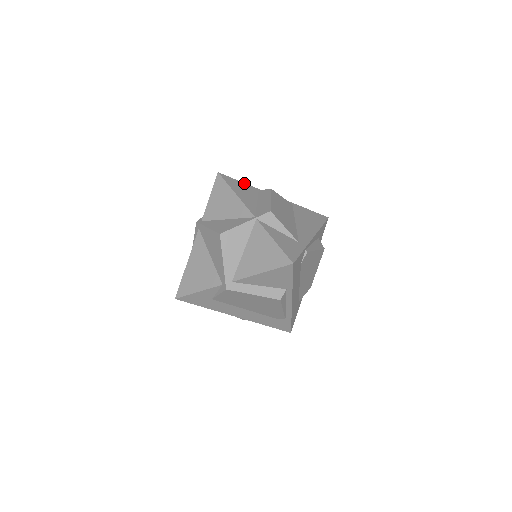
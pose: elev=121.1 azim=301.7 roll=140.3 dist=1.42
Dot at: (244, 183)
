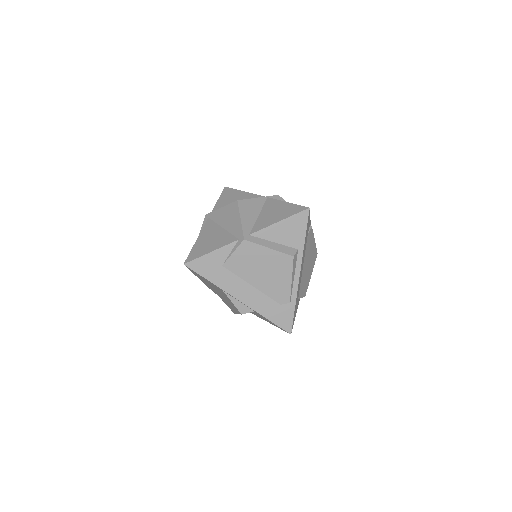
Dot at: occluded
